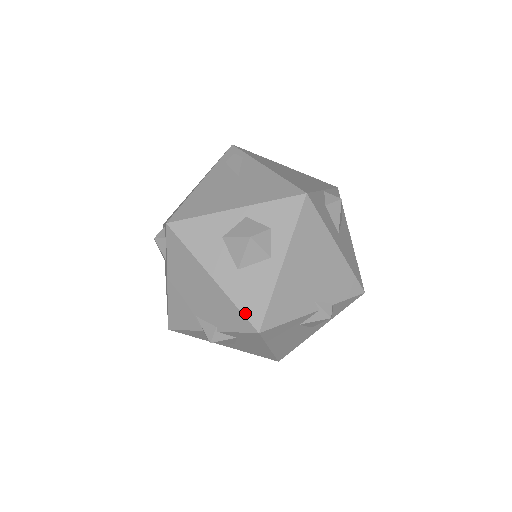
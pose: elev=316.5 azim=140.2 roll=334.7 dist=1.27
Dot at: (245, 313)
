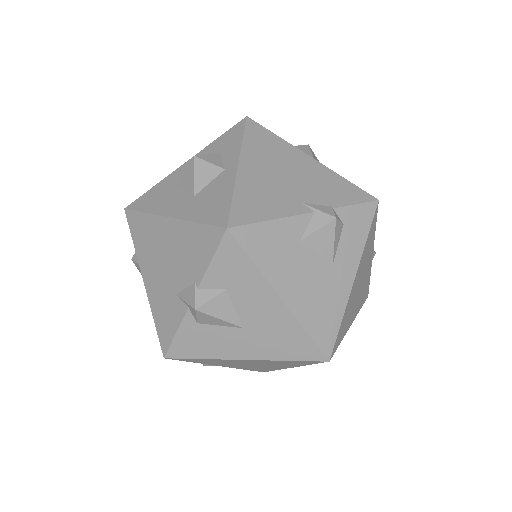
Dot at: (208, 222)
